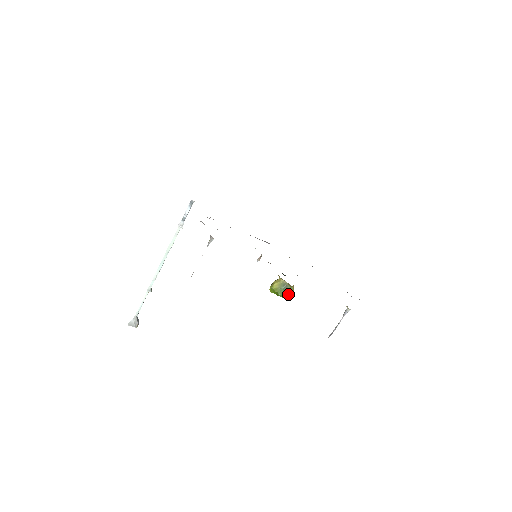
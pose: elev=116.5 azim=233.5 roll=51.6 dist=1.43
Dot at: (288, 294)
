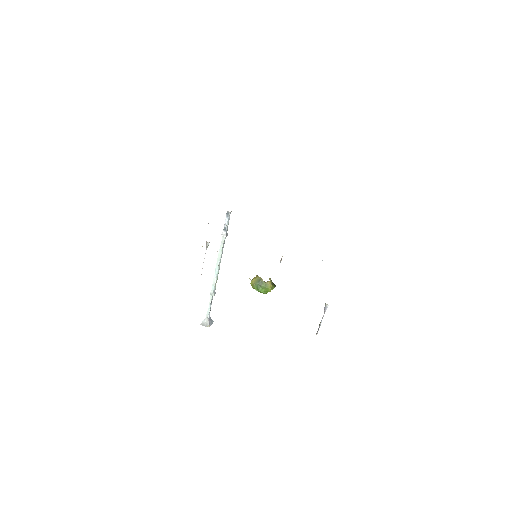
Dot at: (265, 290)
